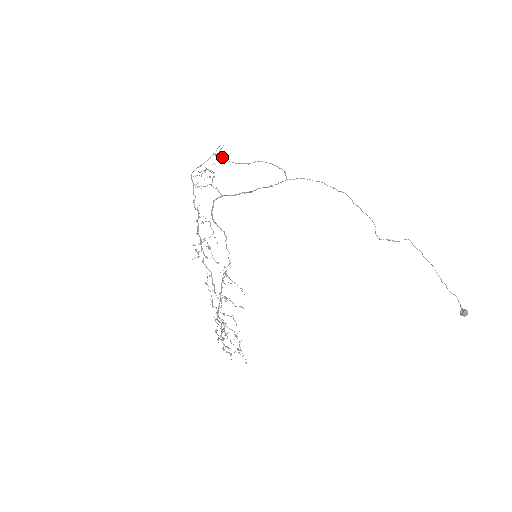
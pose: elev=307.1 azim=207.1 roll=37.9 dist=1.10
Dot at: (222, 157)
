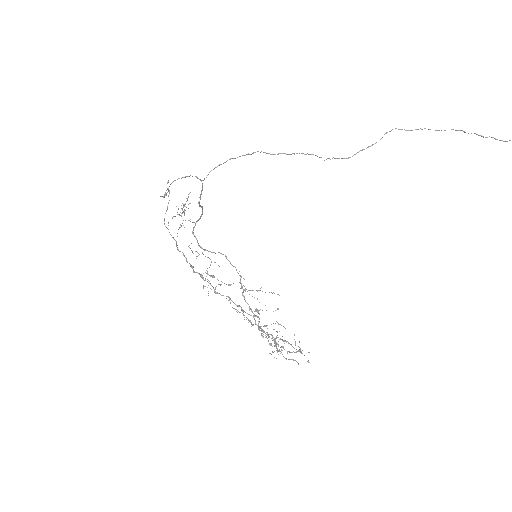
Dot at: occluded
